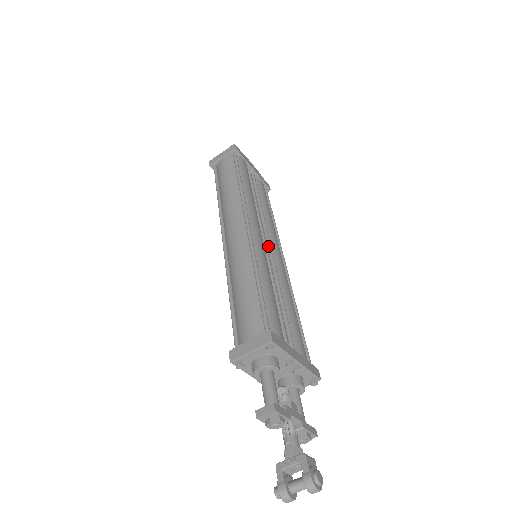
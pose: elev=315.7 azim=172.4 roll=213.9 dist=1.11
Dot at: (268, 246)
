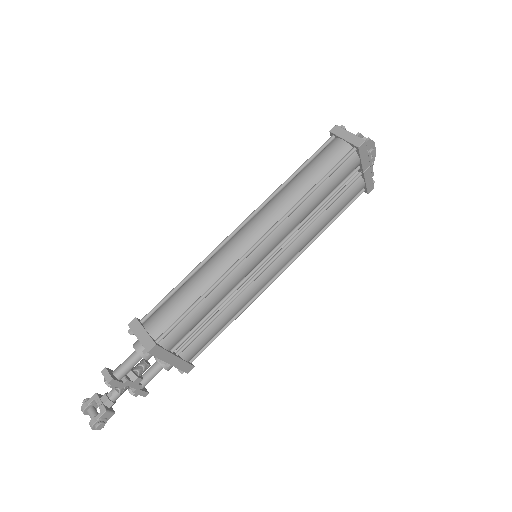
Dot at: (270, 260)
